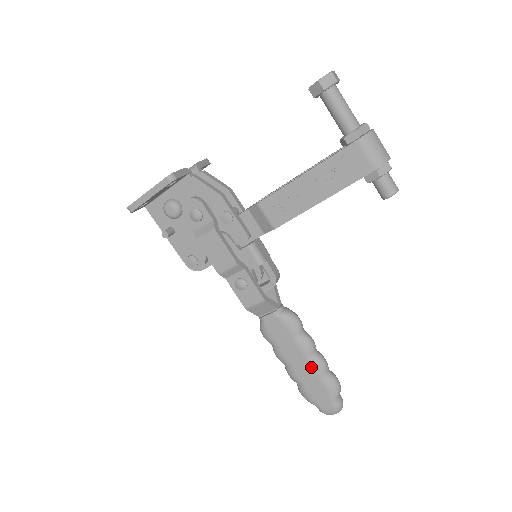
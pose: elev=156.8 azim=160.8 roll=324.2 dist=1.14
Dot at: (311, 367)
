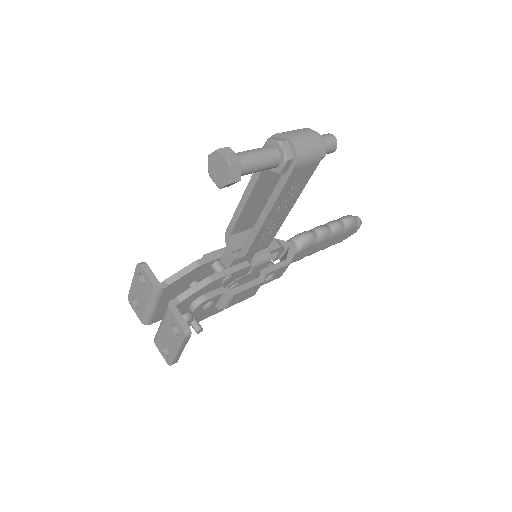
Dot at: (335, 236)
